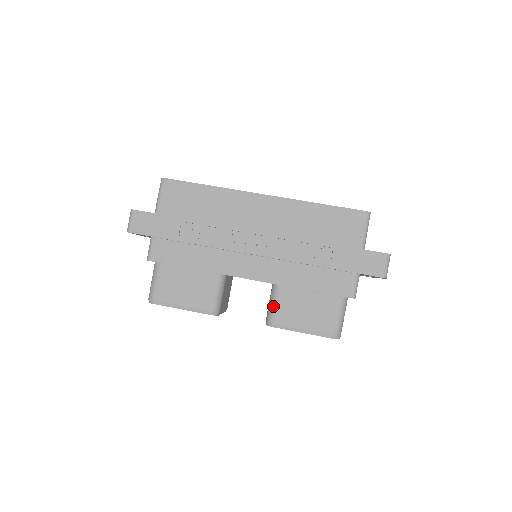
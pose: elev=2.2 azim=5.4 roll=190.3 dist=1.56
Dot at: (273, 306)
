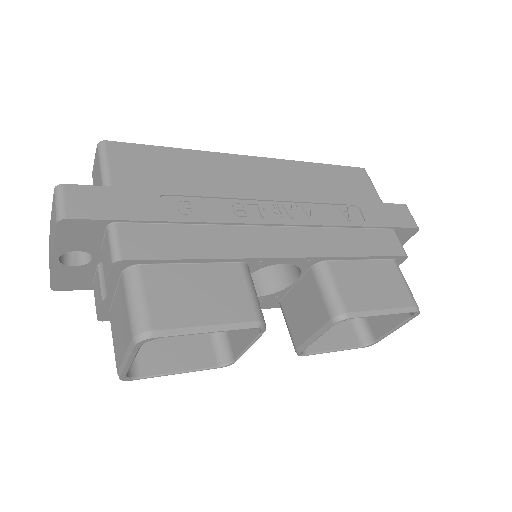
Dot at: (334, 290)
